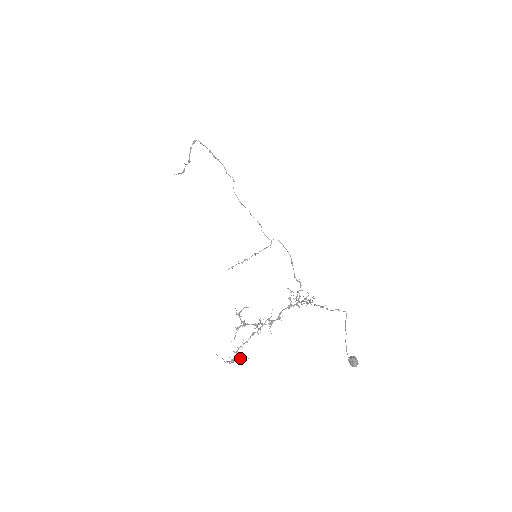
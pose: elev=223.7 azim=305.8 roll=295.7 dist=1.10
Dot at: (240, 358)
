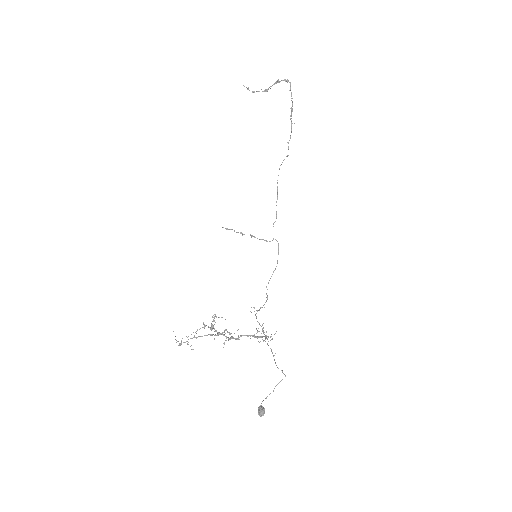
Dot at: (188, 344)
